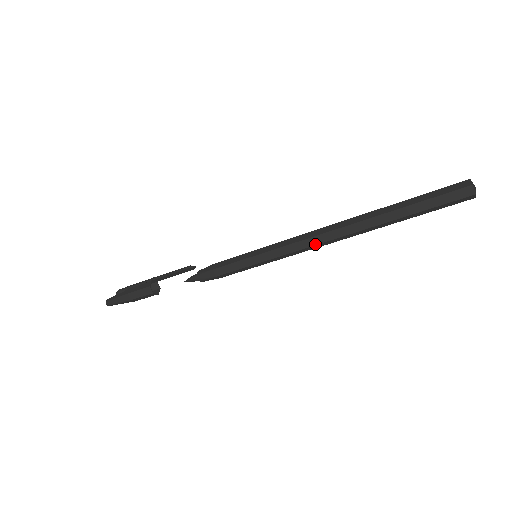
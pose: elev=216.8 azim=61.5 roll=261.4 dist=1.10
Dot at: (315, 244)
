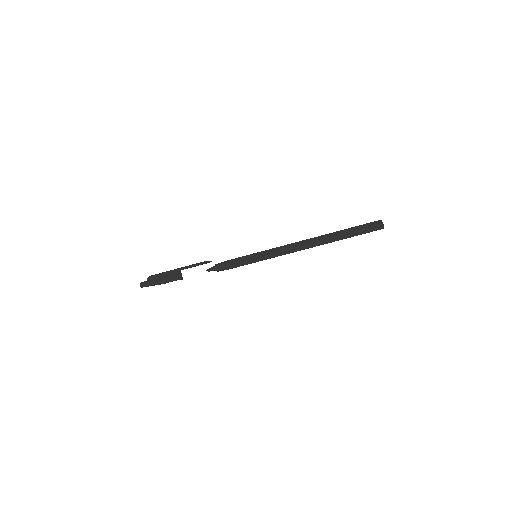
Dot at: (296, 251)
